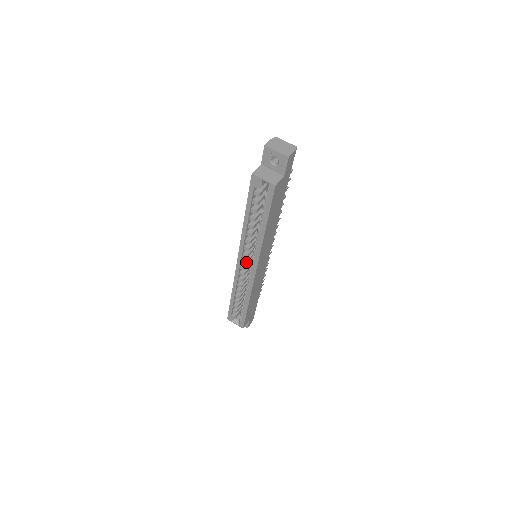
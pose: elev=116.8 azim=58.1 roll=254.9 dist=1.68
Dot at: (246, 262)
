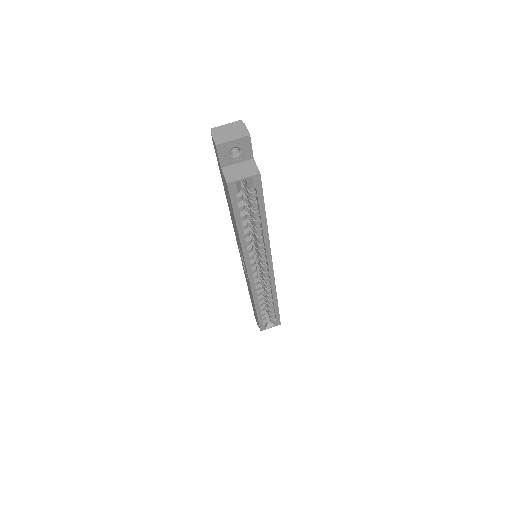
Dot at: (256, 269)
